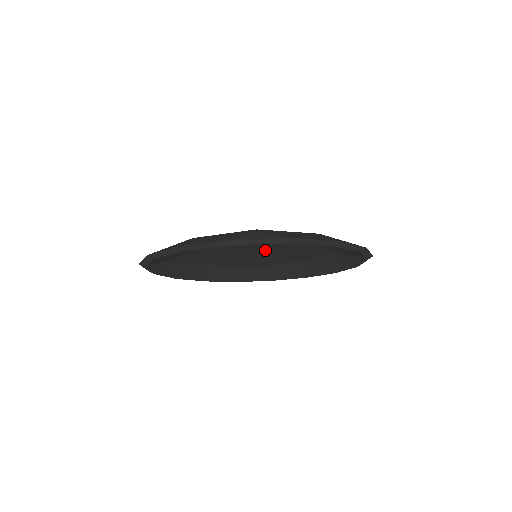
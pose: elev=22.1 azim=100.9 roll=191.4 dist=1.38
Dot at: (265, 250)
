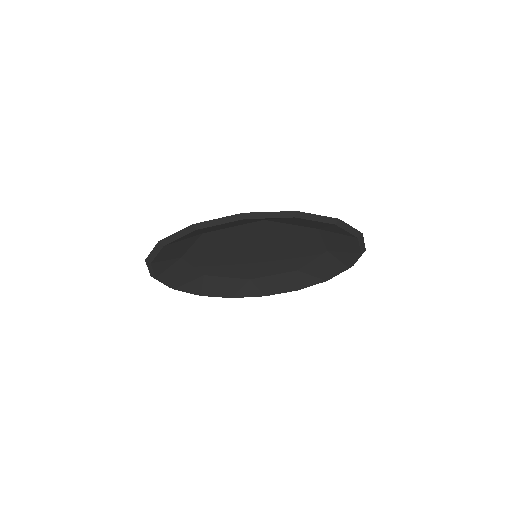
Dot at: (266, 247)
